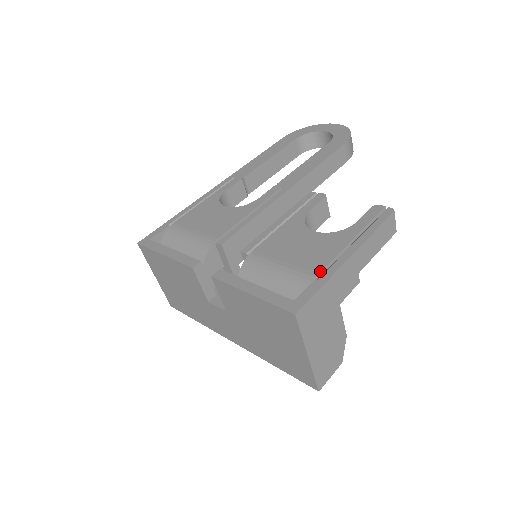
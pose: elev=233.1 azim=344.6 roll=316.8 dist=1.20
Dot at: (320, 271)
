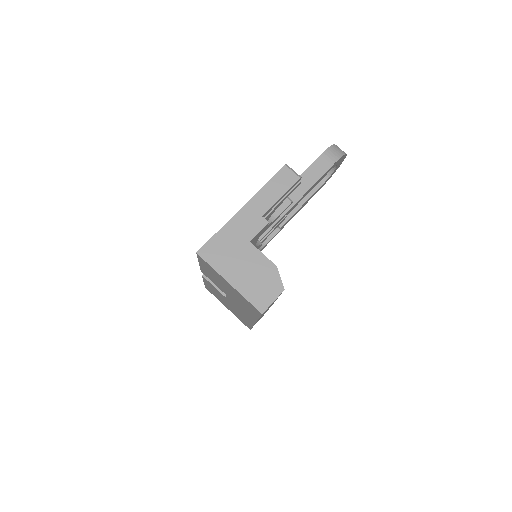
Dot at: occluded
